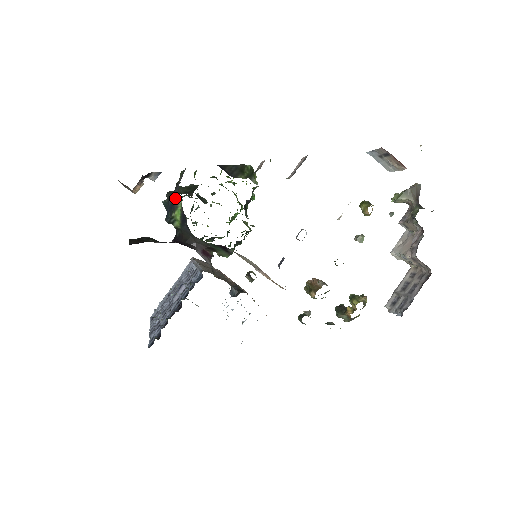
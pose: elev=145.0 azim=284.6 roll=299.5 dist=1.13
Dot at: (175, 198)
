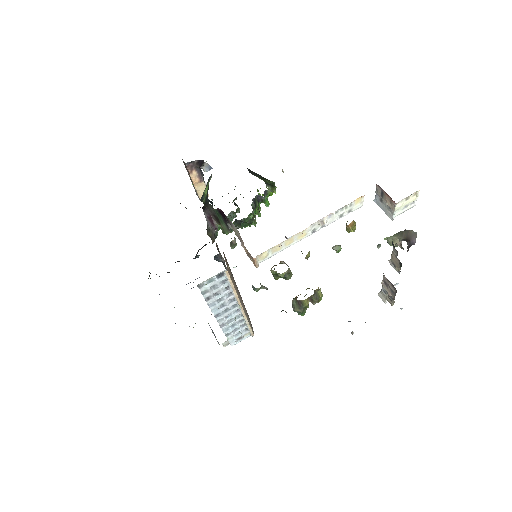
Dot at: (209, 178)
